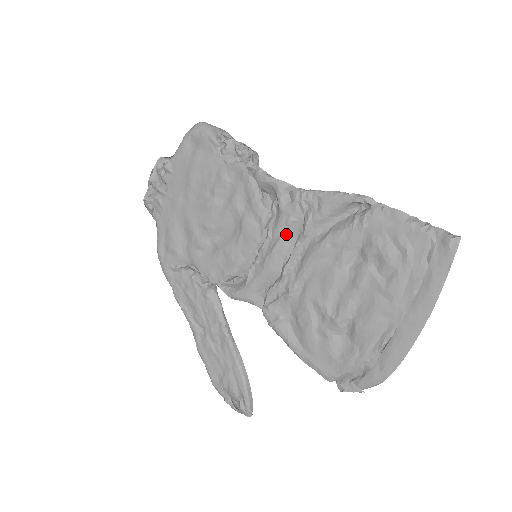
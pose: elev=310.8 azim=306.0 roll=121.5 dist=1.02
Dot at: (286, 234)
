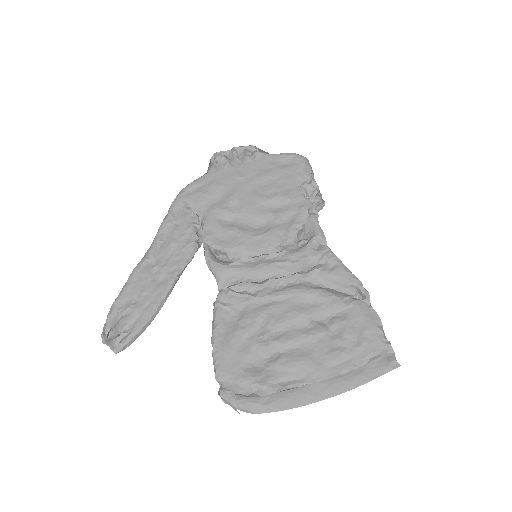
Dot at: (294, 263)
